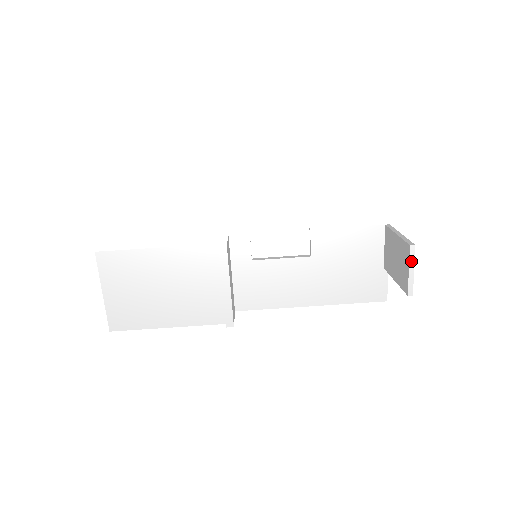
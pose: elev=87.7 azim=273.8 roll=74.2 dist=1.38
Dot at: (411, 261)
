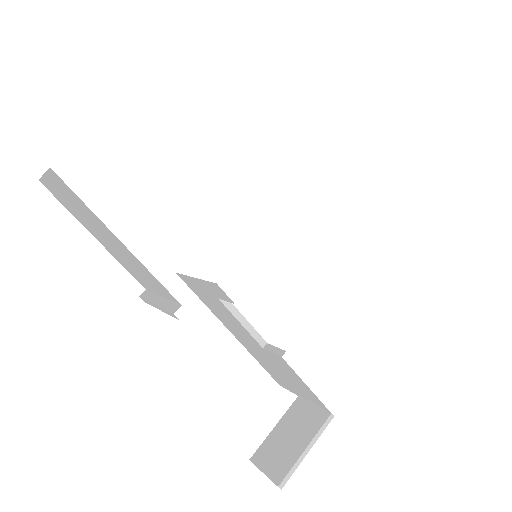
Dot at: (270, 479)
